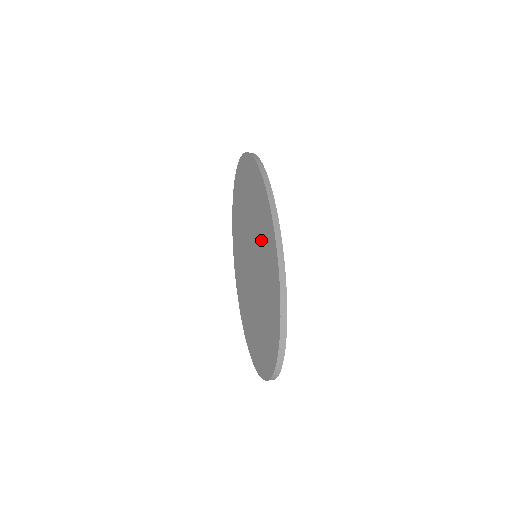
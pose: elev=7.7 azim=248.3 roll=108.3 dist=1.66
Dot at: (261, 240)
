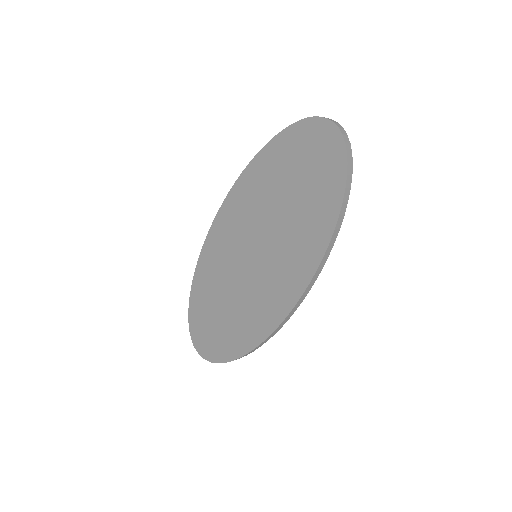
Dot at: (274, 275)
